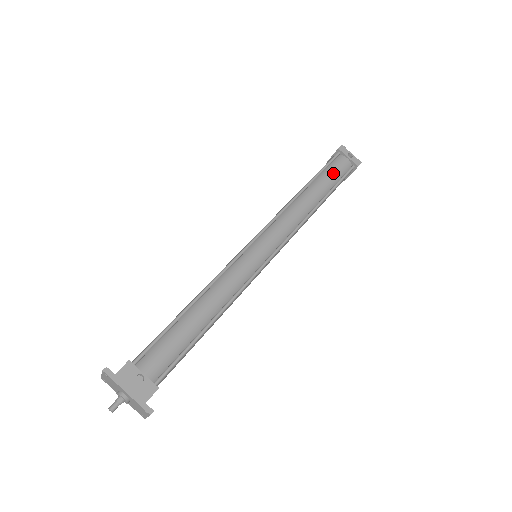
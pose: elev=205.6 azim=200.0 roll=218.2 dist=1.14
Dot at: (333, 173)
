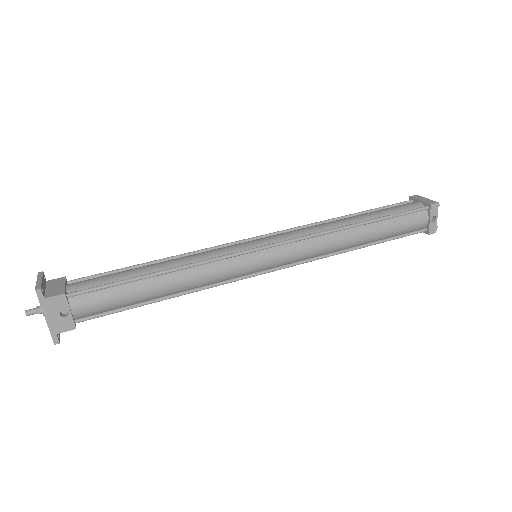
Dot at: (400, 226)
